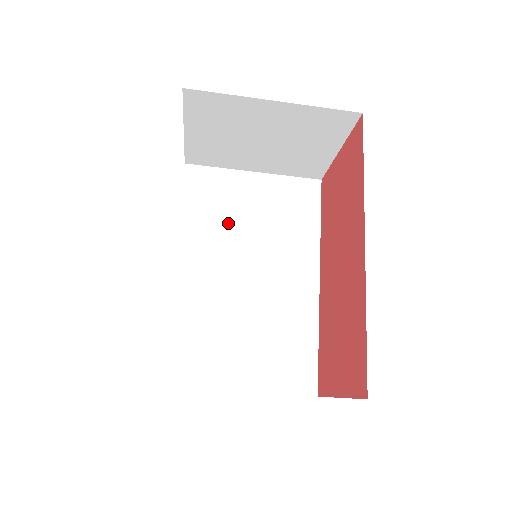
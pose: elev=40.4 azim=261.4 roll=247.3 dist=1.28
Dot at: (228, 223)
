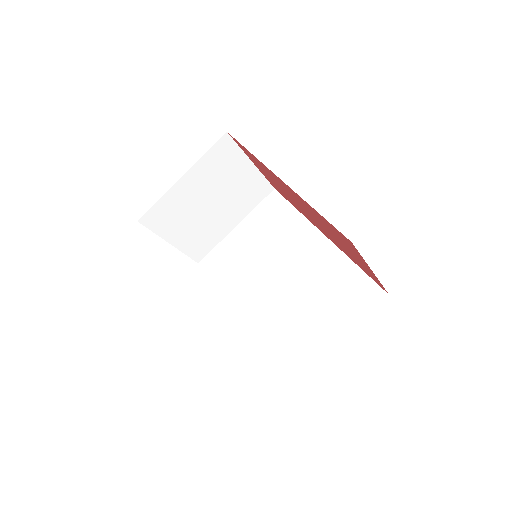
Dot at: (246, 265)
